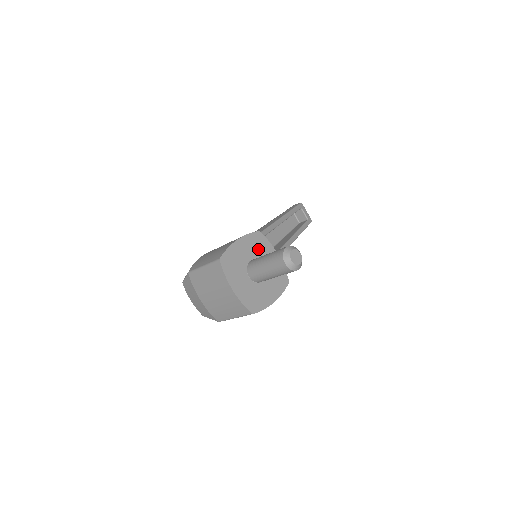
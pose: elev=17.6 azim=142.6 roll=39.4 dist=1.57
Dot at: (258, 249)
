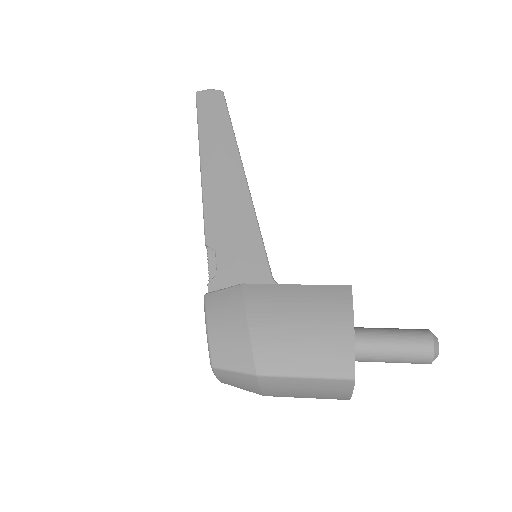
Dot at: occluded
